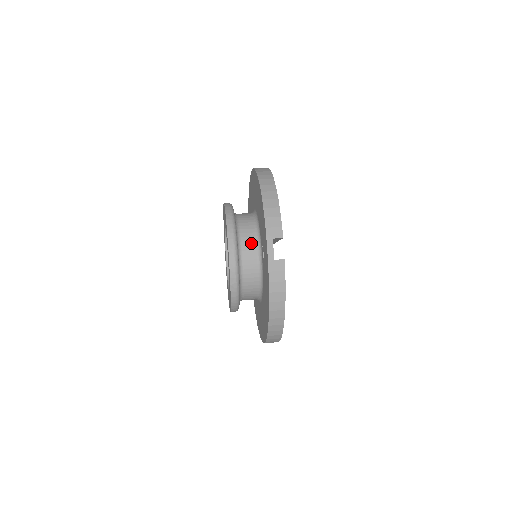
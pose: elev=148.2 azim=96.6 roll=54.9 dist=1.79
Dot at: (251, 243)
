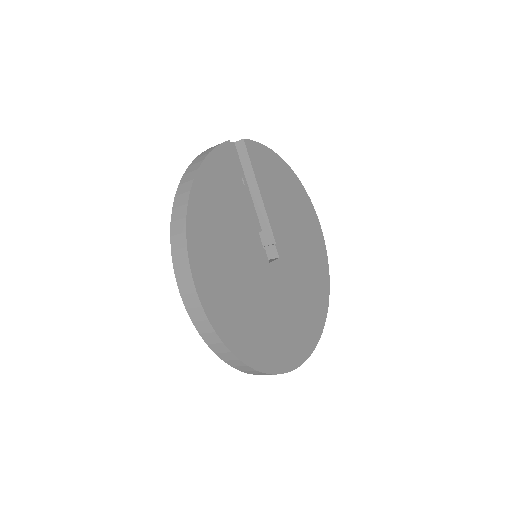
Dot at: occluded
